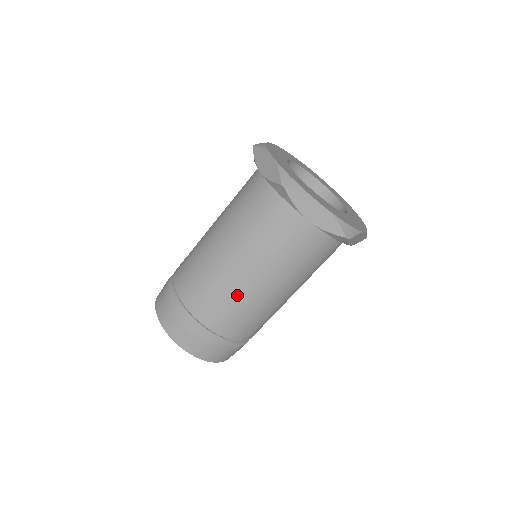
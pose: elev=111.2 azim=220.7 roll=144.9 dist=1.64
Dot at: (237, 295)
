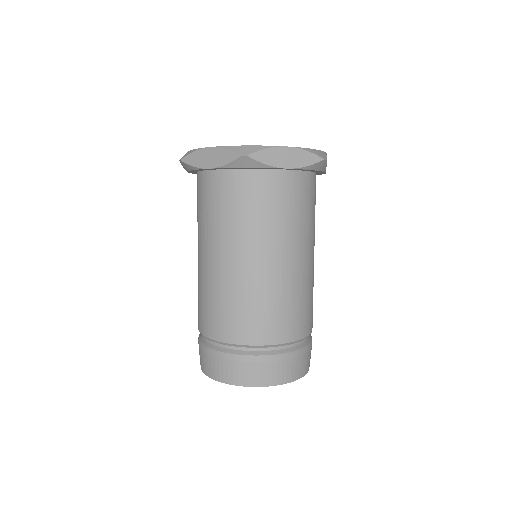
Dot at: (279, 290)
